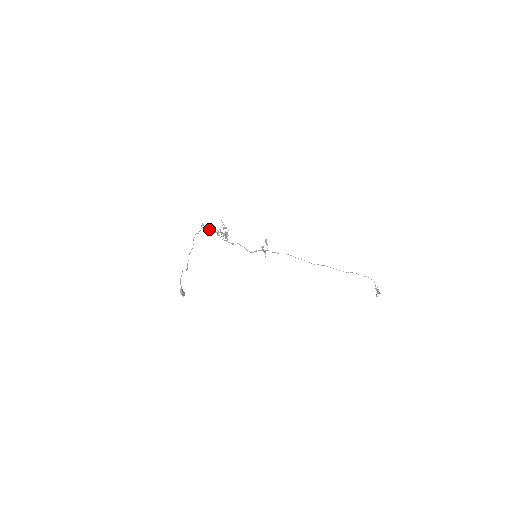
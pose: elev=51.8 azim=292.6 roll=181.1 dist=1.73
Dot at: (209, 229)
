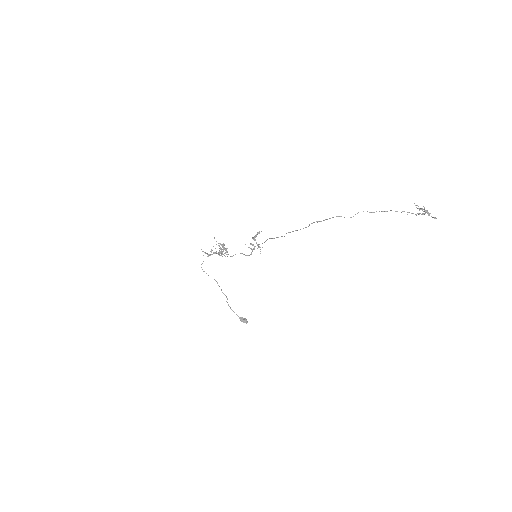
Dot at: (209, 254)
